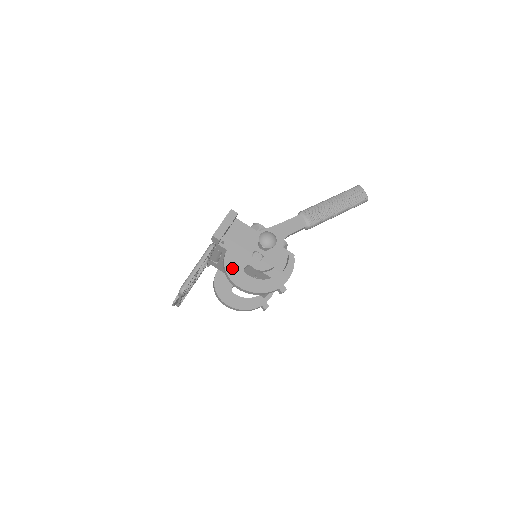
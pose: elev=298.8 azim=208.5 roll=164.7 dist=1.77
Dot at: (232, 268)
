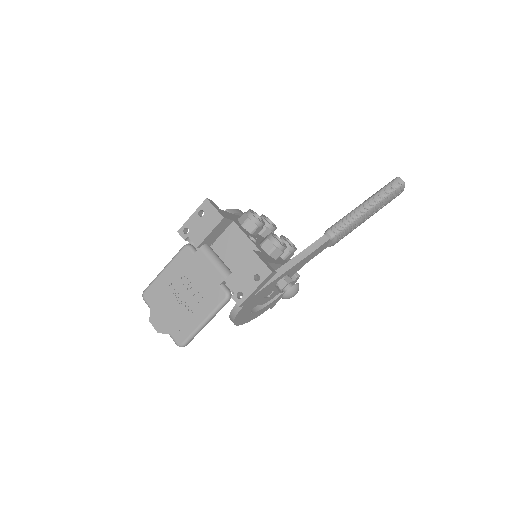
Dot at: (241, 316)
